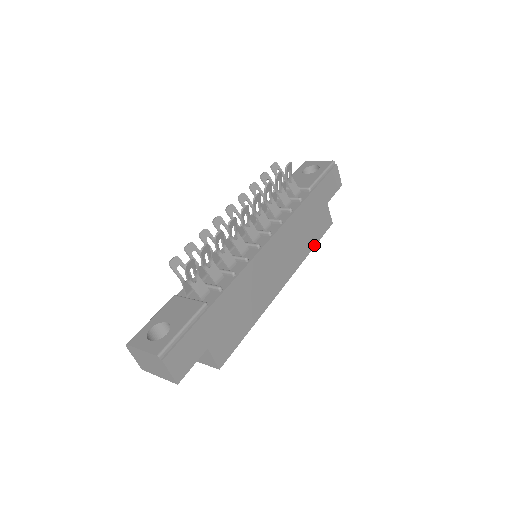
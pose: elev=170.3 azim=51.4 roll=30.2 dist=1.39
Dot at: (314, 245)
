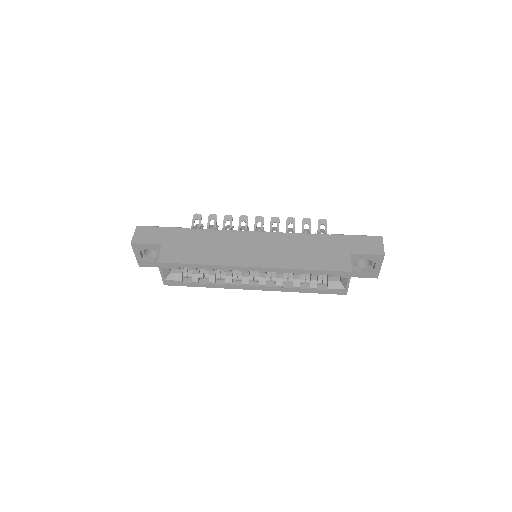
Dot at: (312, 269)
